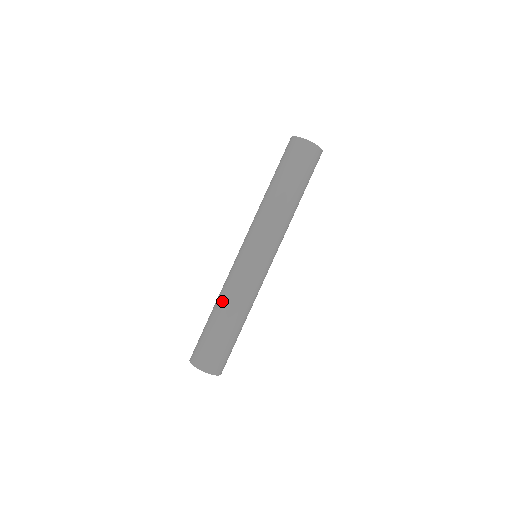
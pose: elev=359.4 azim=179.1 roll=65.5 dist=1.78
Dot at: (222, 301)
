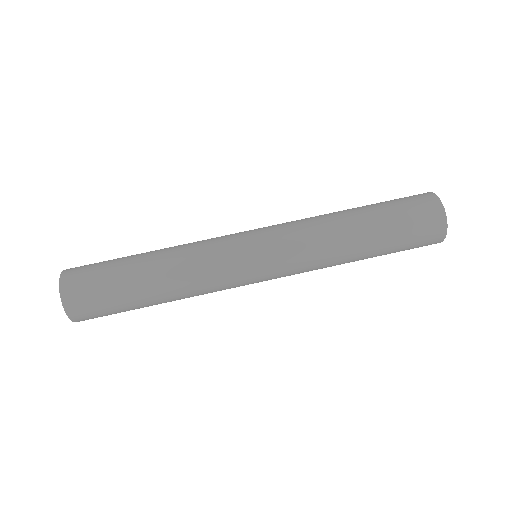
Dot at: (172, 273)
